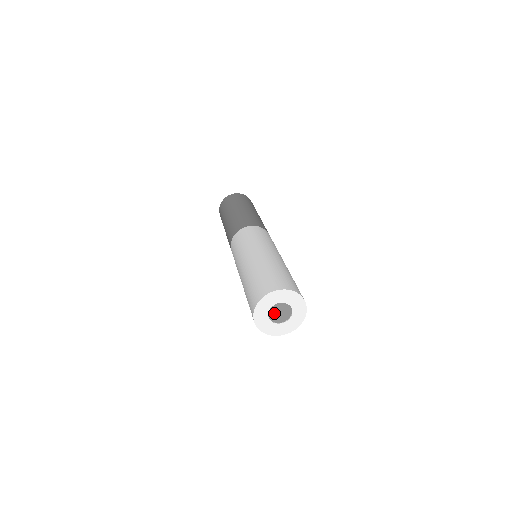
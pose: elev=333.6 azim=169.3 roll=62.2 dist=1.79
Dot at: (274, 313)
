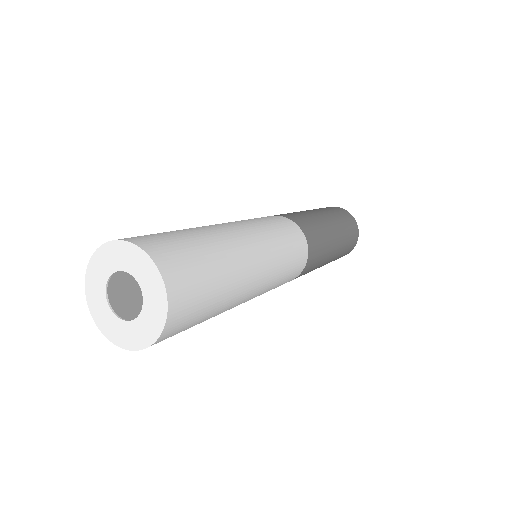
Dot at: (118, 286)
